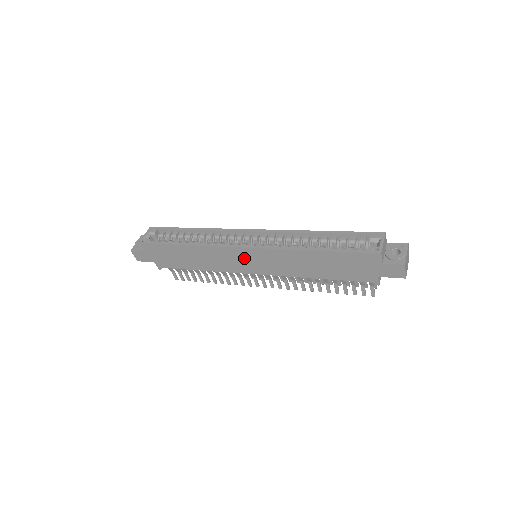
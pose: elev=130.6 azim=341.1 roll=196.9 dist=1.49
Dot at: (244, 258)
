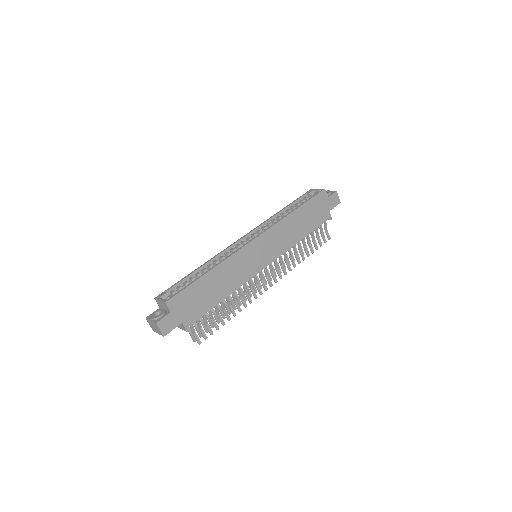
Dot at: (256, 252)
